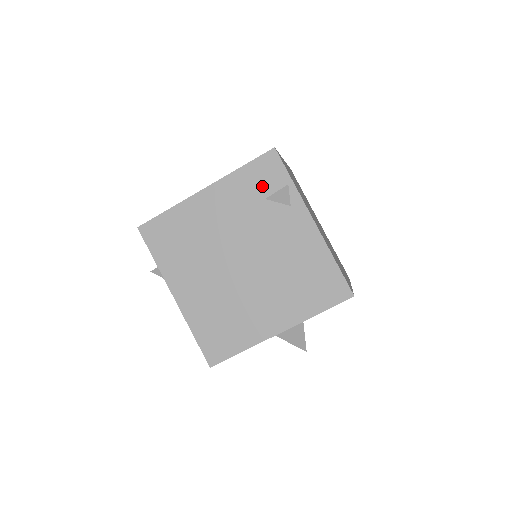
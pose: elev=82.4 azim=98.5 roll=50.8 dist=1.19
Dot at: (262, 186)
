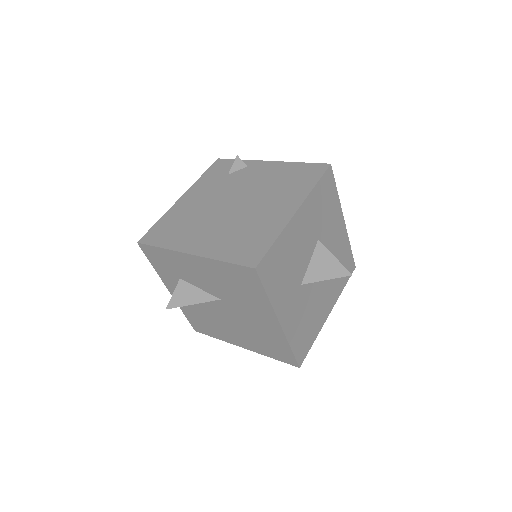
Dot at: (222, 172)
